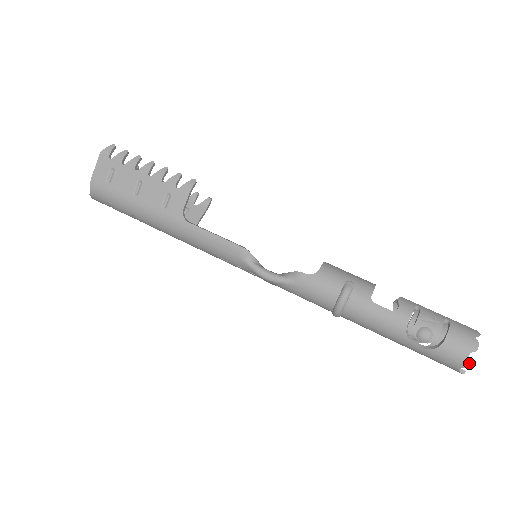
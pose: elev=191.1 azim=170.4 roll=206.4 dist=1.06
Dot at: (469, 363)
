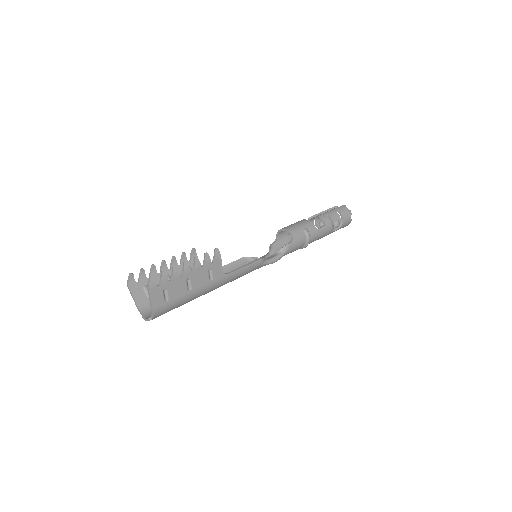
Dot at: (351, 220)
